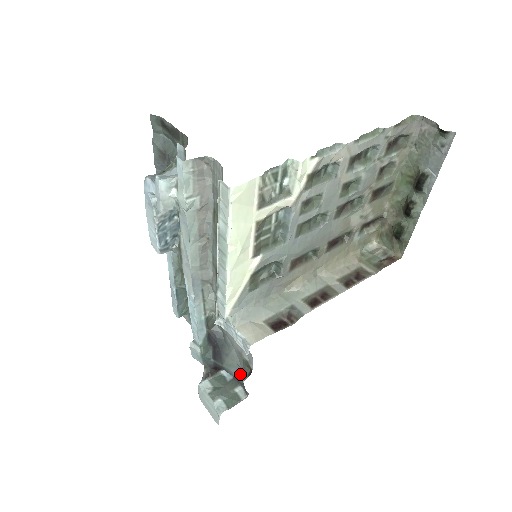
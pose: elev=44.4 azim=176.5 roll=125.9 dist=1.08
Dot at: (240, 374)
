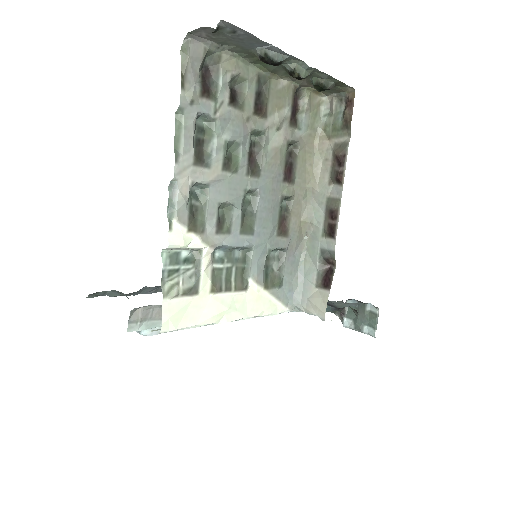
Dot at: (355, 304)
